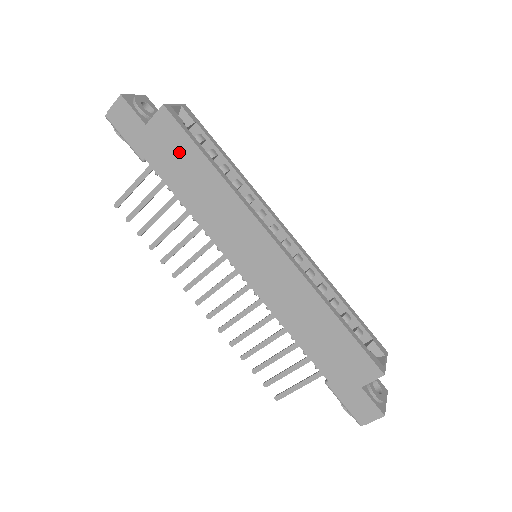
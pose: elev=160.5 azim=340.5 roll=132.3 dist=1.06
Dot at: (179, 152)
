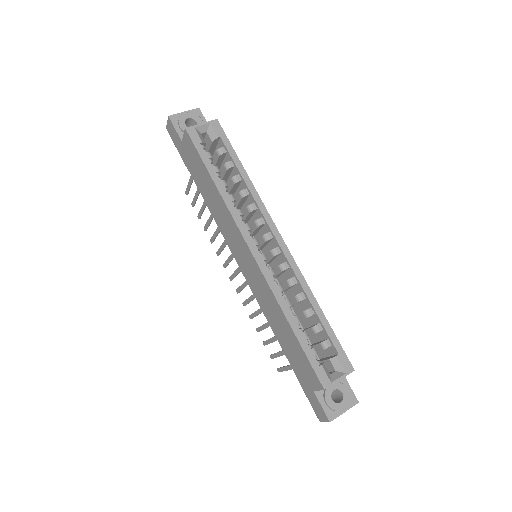
Dot at: (198, 166)
